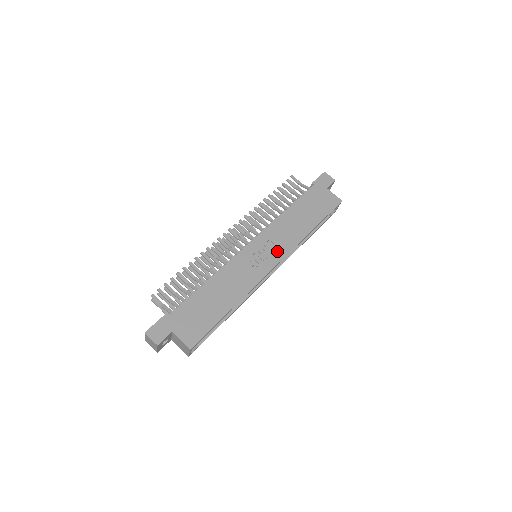
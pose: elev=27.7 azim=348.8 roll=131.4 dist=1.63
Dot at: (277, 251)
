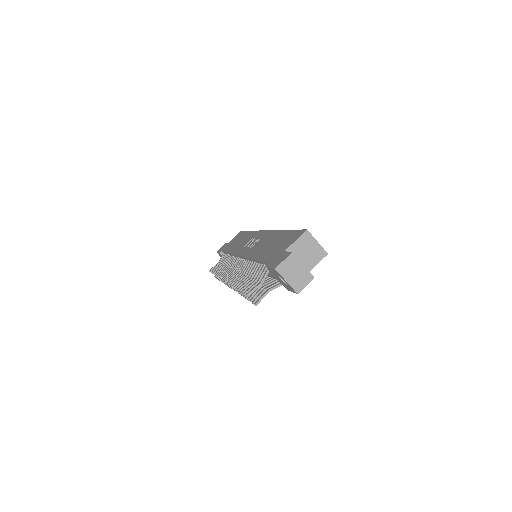
Dot at: (254, 237)
